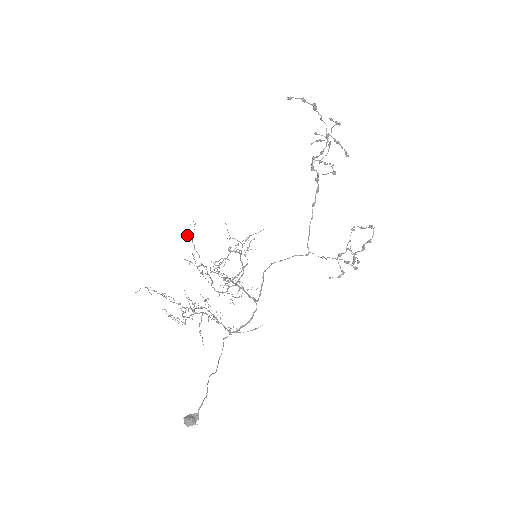
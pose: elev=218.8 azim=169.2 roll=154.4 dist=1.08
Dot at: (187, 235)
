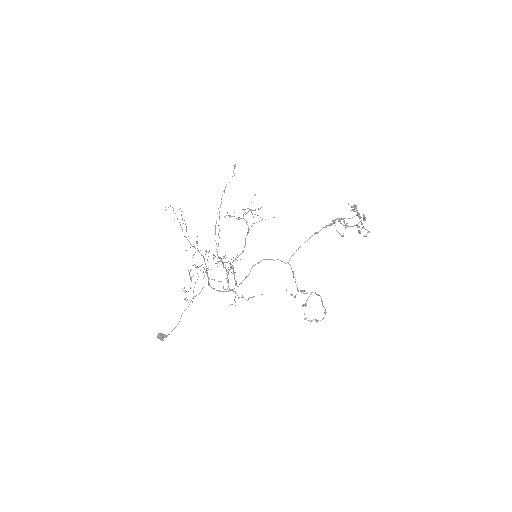
Dot at: occluded
